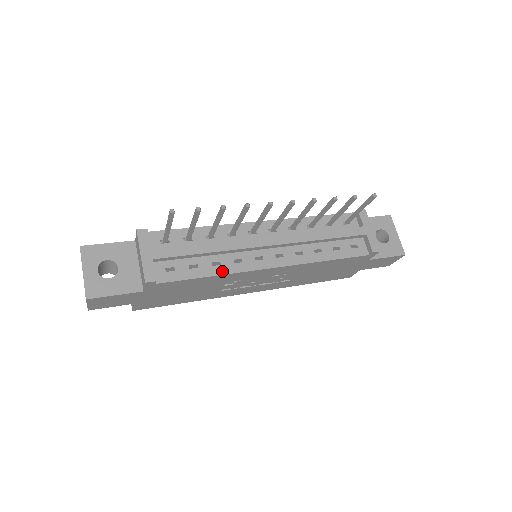
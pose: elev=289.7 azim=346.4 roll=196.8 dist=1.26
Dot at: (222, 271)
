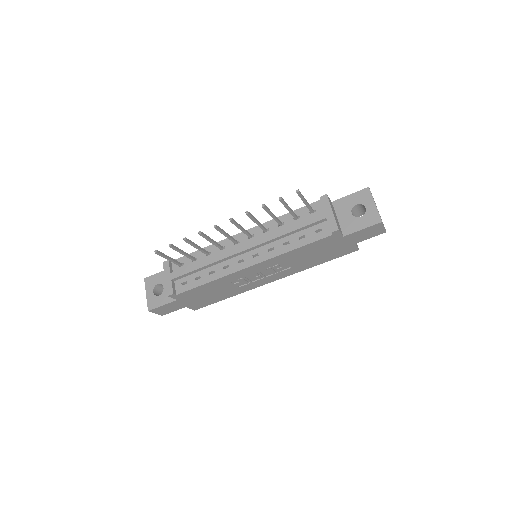
Dot at: (215, 277)
